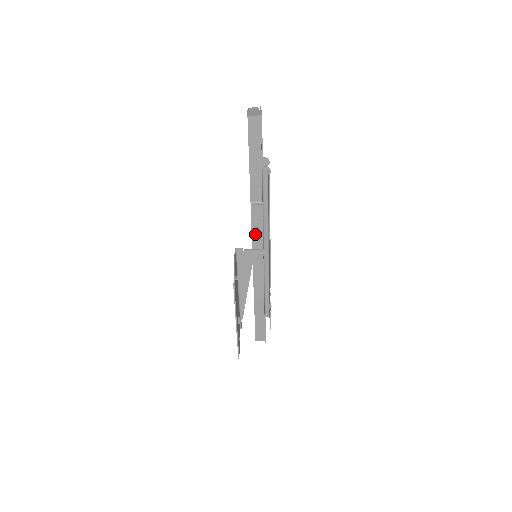
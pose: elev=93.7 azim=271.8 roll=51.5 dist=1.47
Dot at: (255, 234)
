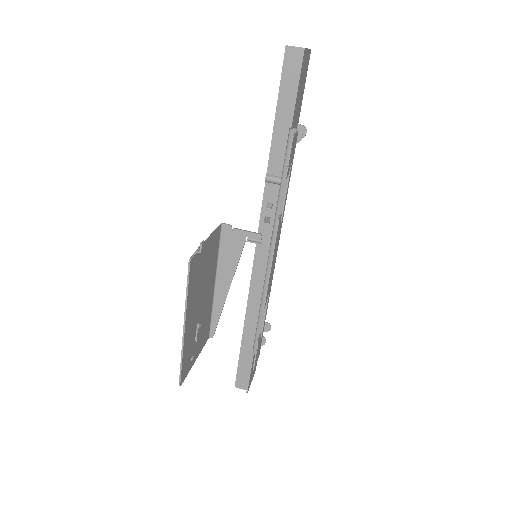
Dot at: (263, 227)
